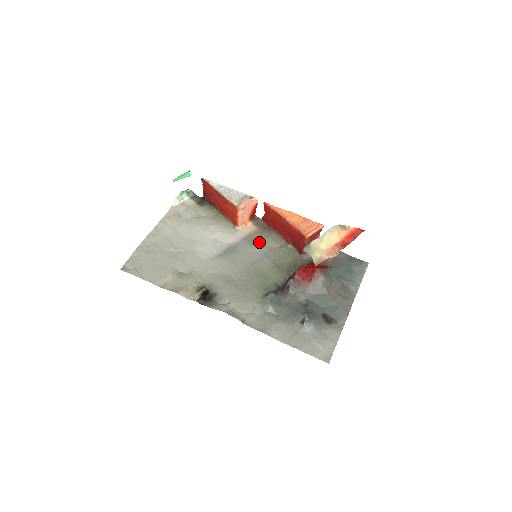
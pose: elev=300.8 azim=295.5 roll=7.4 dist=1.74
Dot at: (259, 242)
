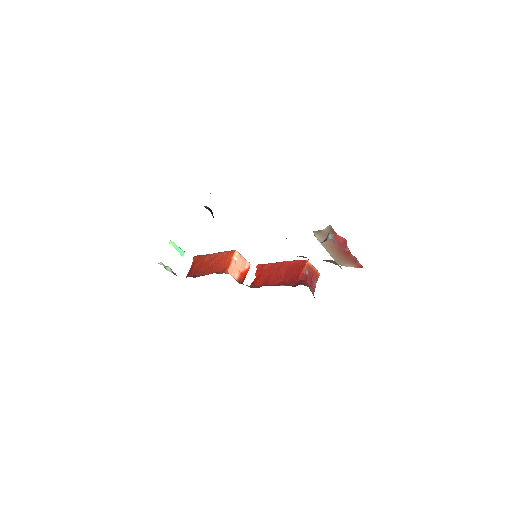
Dot at: occluded
